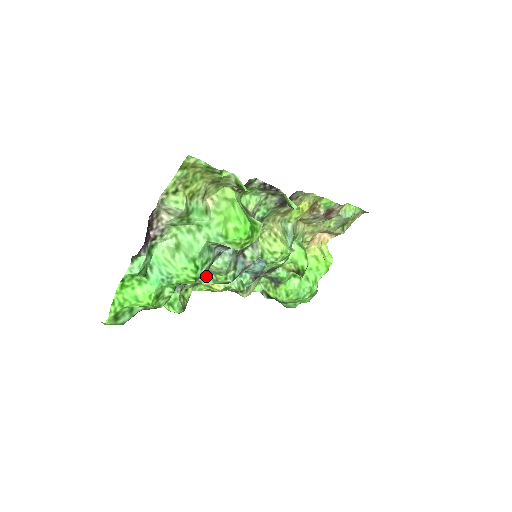
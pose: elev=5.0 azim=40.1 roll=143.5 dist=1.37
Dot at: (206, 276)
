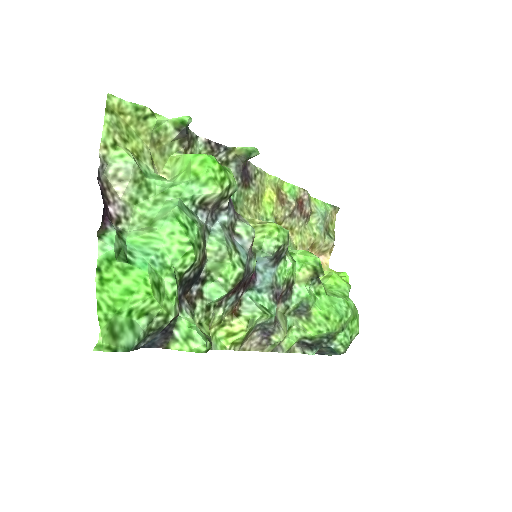
Dot at: (212, 288)
